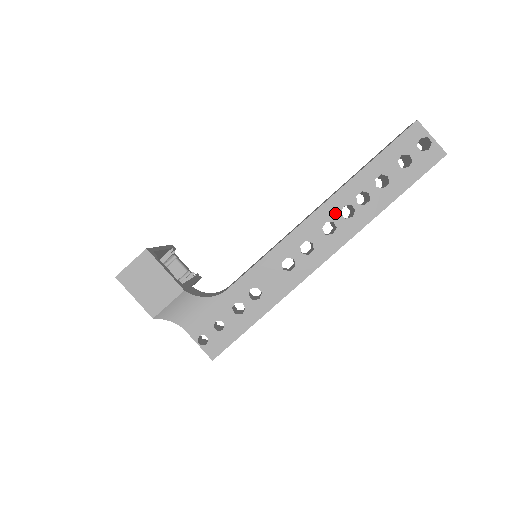
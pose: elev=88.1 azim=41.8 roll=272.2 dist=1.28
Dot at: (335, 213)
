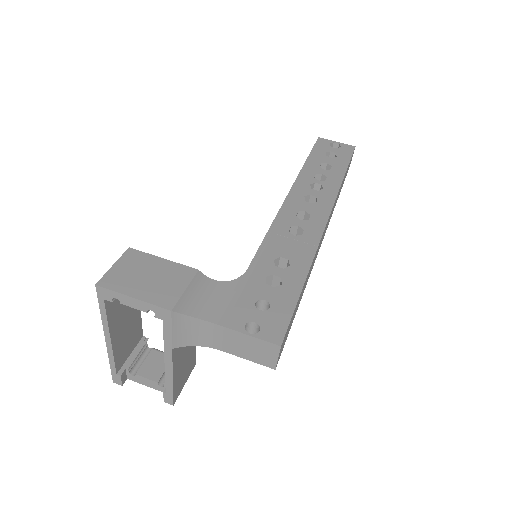
Dot at: (307, 190)
